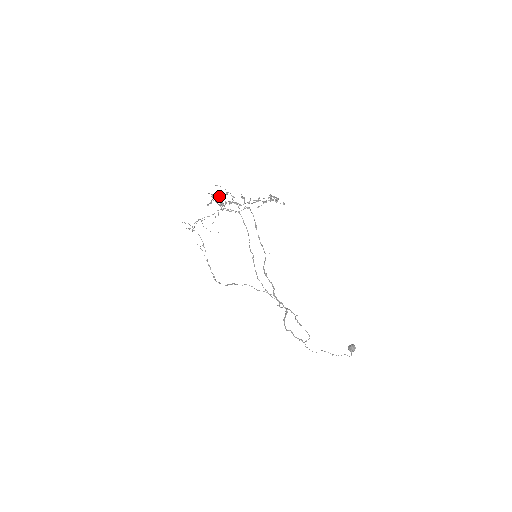
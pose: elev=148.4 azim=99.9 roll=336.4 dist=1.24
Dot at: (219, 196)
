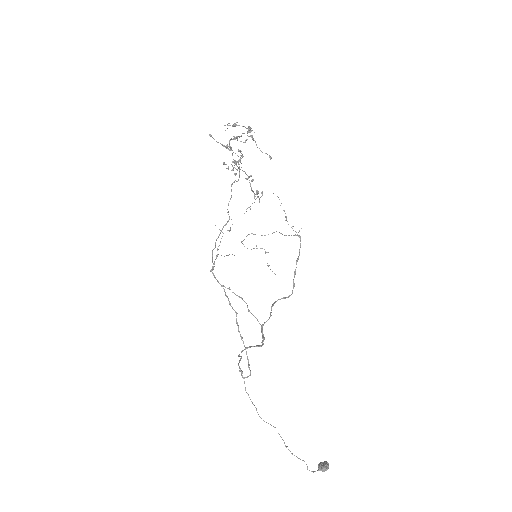
Dot at: (262, 192)
